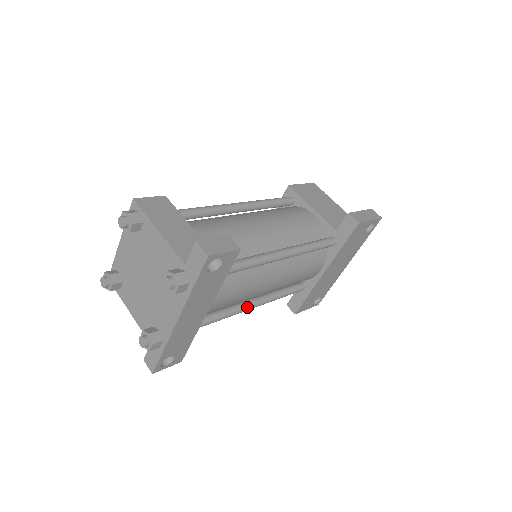
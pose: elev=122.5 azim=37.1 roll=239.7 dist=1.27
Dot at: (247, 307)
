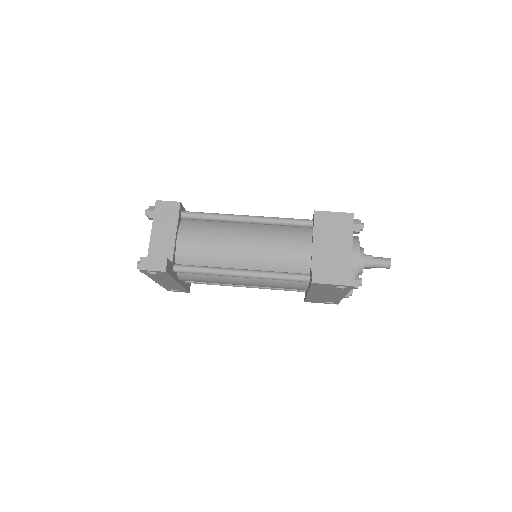
Dot at: (237, 285)
